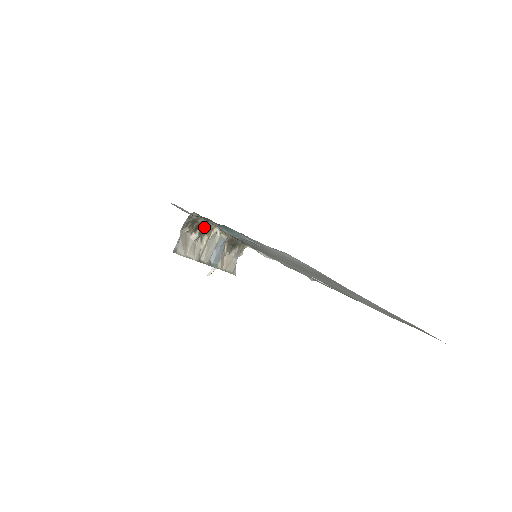
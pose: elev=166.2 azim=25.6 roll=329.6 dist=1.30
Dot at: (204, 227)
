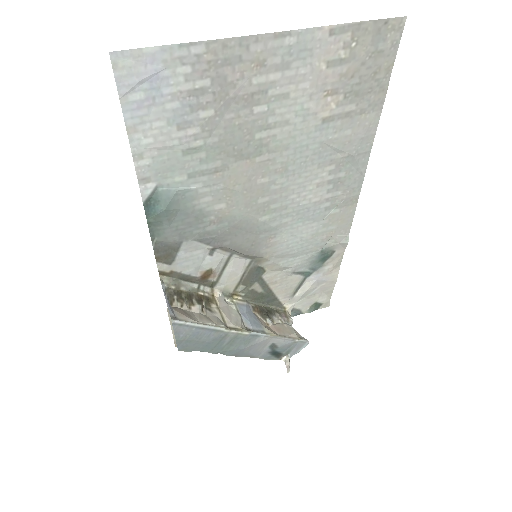
Dot at: (199, 297)
